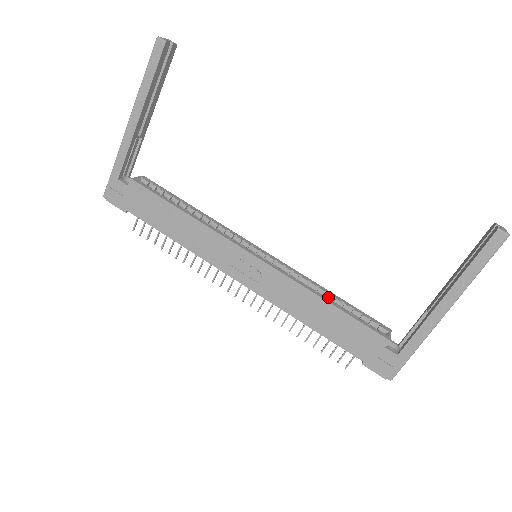
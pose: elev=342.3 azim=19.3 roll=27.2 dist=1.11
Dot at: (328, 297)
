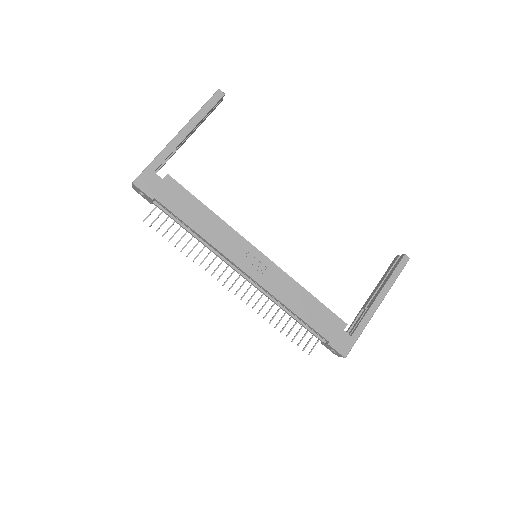
Dot at: occluded
